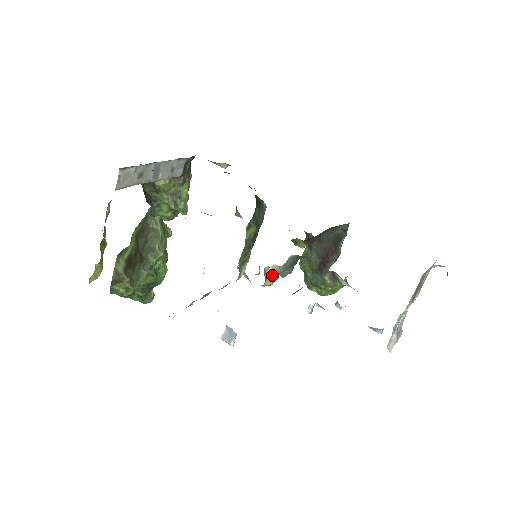
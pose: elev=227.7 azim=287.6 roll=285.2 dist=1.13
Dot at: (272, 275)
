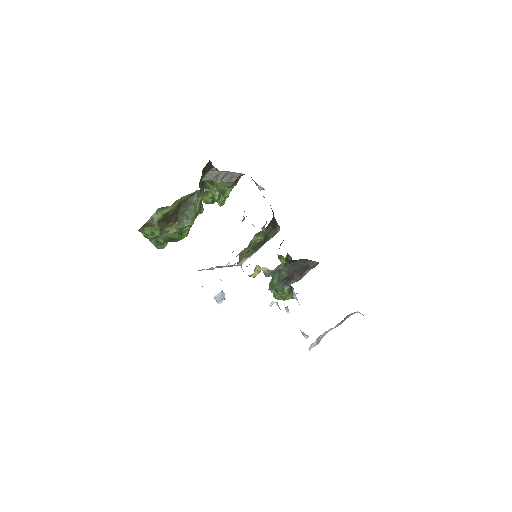
Dot at: (258, 272)
